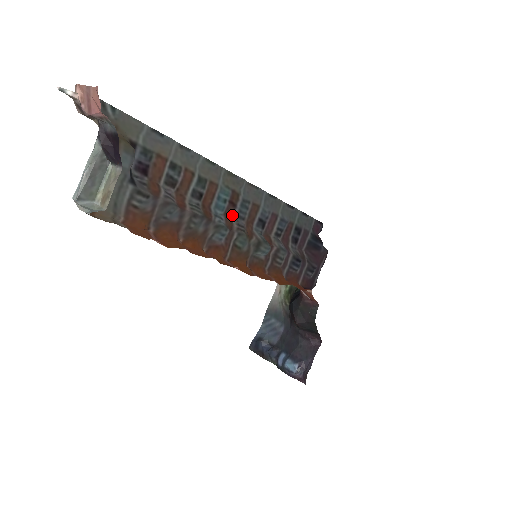
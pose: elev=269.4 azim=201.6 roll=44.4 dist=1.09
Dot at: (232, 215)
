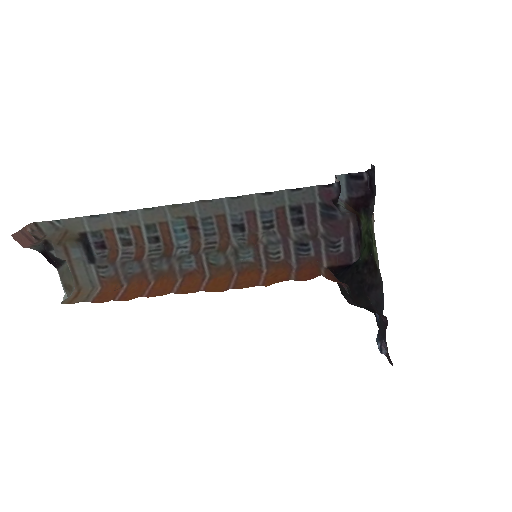
Dot at: (199, 237)
